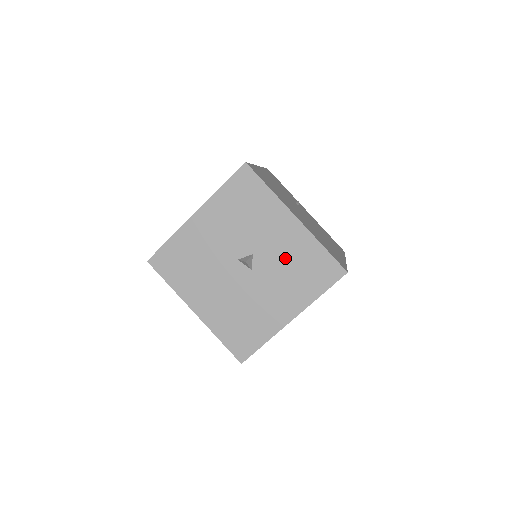
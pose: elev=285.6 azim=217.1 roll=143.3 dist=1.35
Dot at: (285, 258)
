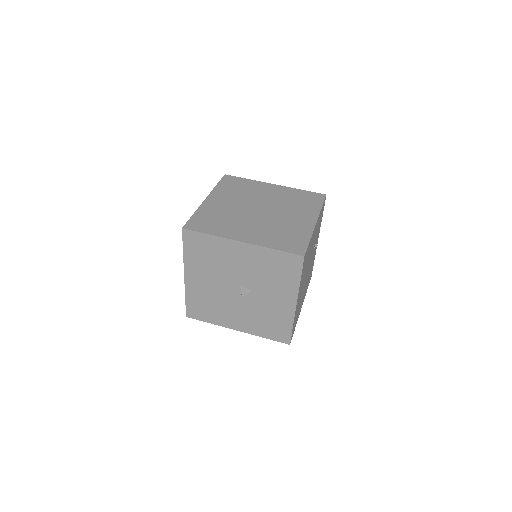
Dot at: (267, 310)
